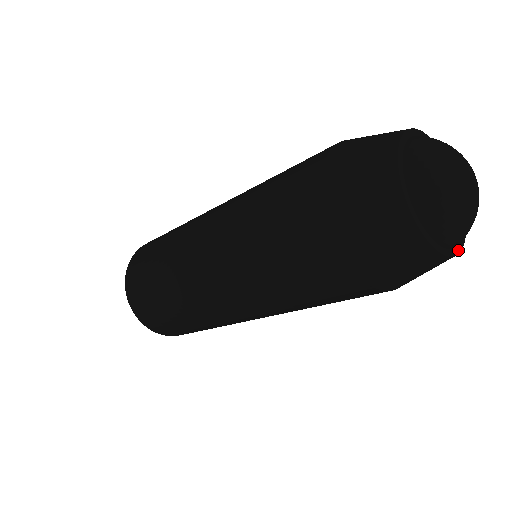
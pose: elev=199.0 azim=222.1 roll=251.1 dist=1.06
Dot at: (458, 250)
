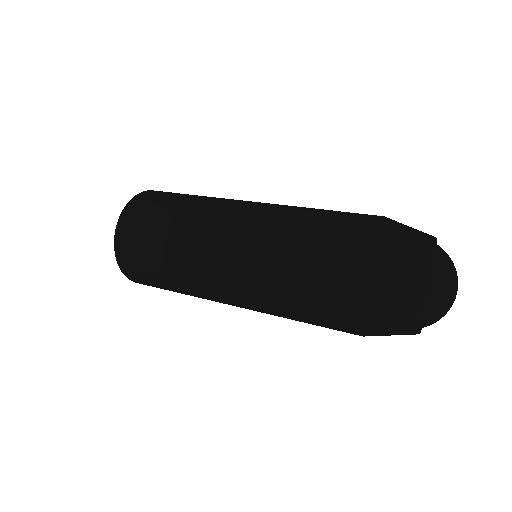
Dot at: occluded
